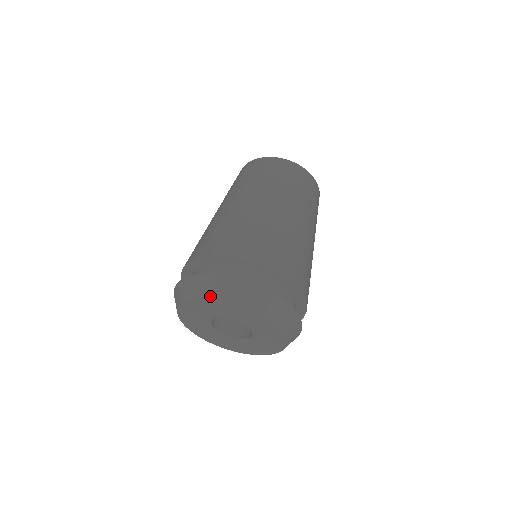
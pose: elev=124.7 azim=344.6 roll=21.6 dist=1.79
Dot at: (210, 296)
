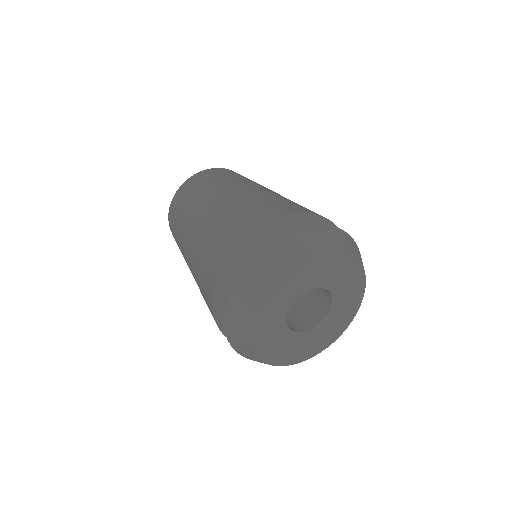
Dot at: (258, 293)
